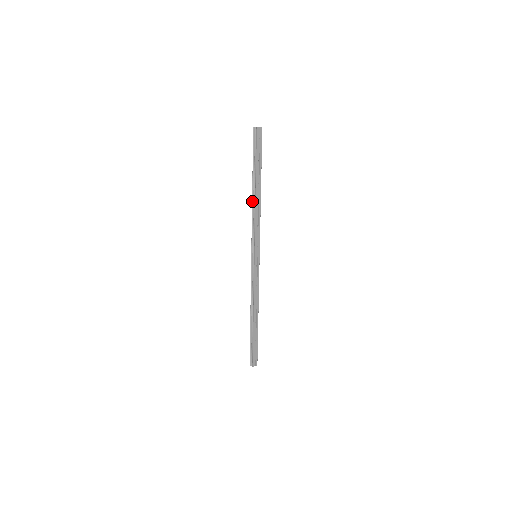
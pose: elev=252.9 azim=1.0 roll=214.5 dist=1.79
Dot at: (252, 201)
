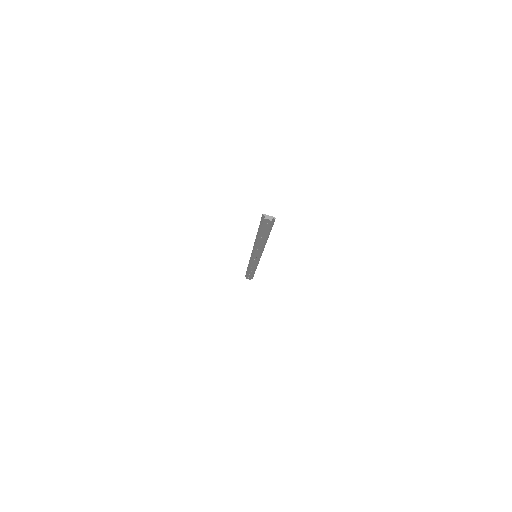
Dot at: (255, 239)
